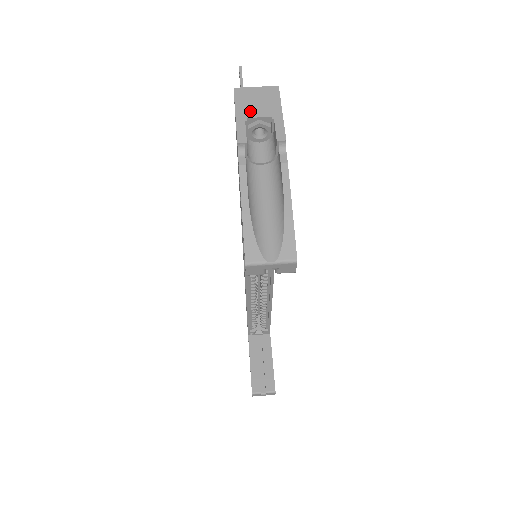
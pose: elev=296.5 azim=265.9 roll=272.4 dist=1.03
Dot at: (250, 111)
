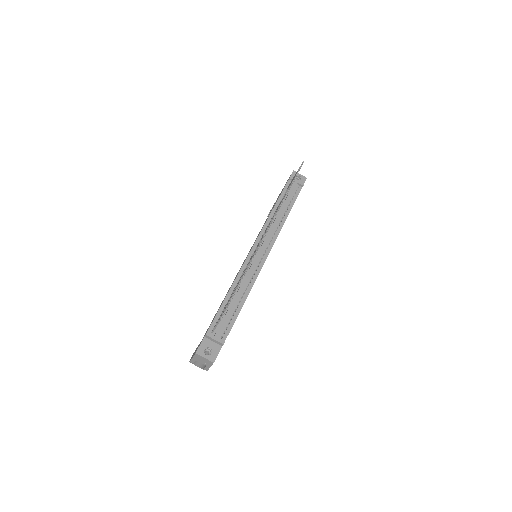
Dot at: (198, 360)
